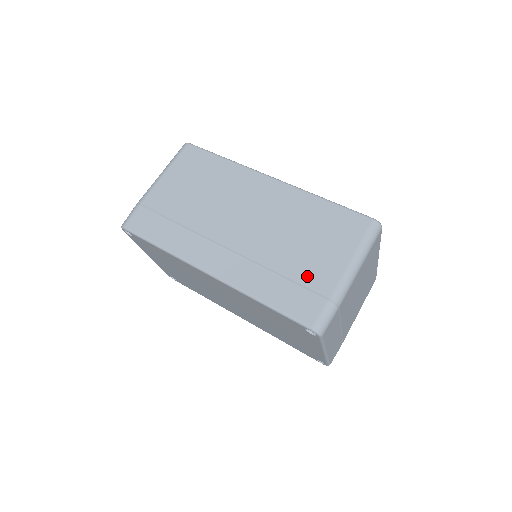
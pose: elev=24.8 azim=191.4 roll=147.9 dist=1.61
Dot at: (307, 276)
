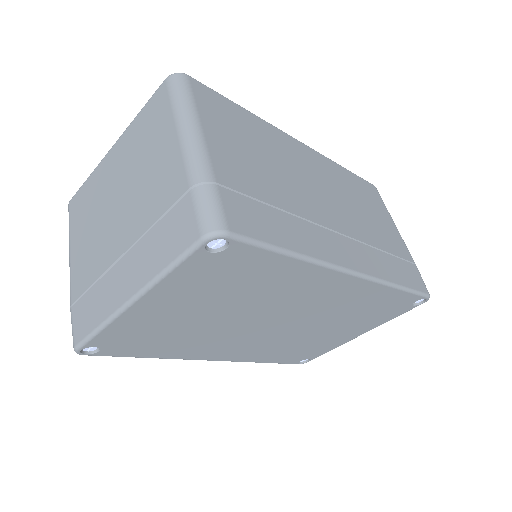
Dot at: (396, 247)
